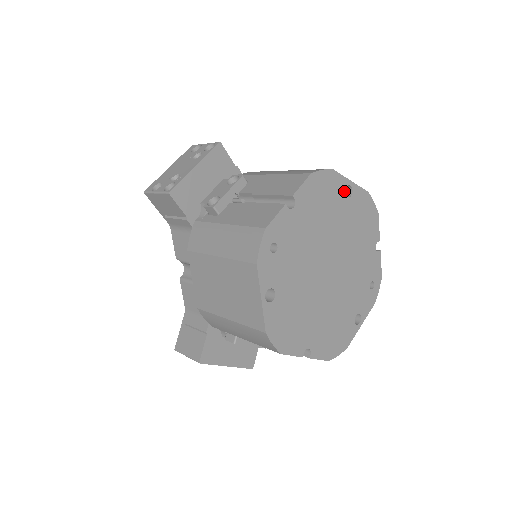
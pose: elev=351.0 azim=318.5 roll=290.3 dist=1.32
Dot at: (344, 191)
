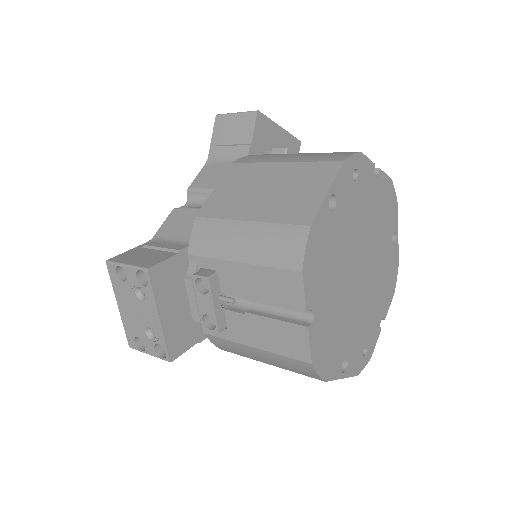
Dot at: (393, 232)
